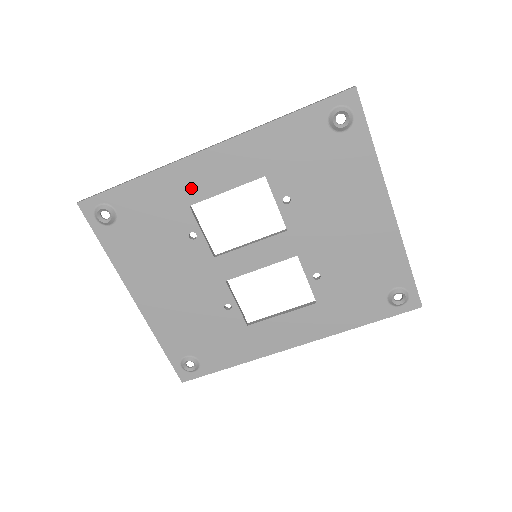
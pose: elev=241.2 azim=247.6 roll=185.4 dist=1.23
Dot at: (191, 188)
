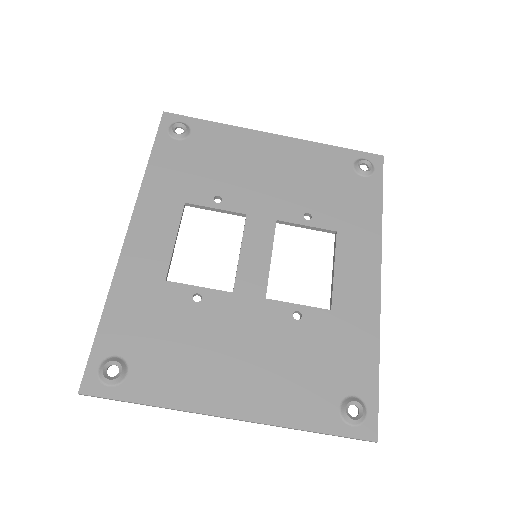
Dot at: (150, 268)
